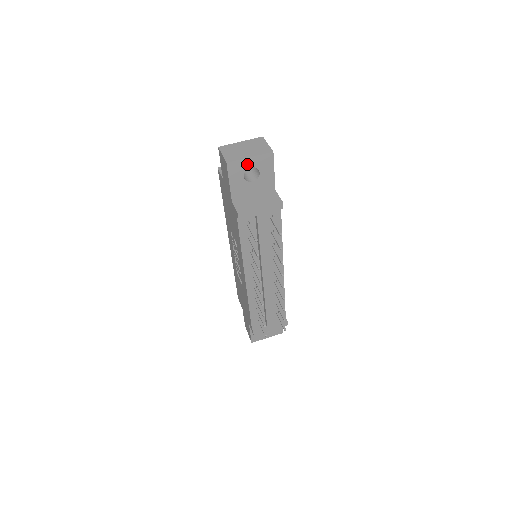
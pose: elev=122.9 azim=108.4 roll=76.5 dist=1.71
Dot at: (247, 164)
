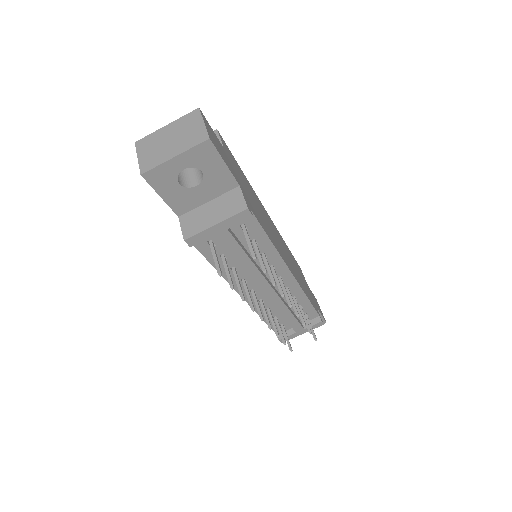
Dot at: (175, 167)
